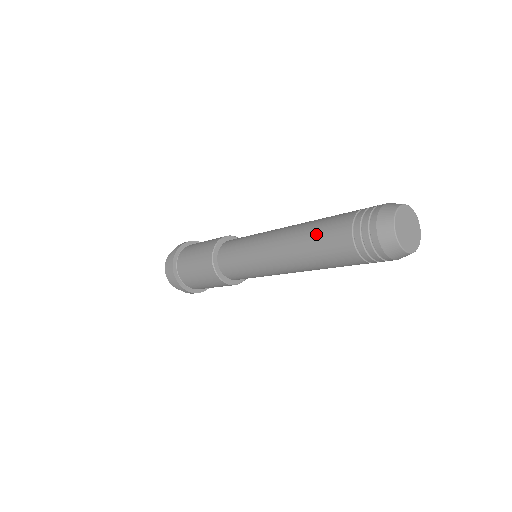
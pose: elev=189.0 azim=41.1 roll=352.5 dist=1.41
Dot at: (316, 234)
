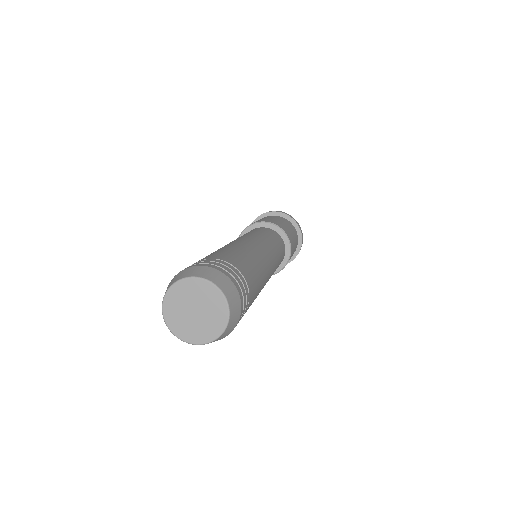
Dot at: occluded
